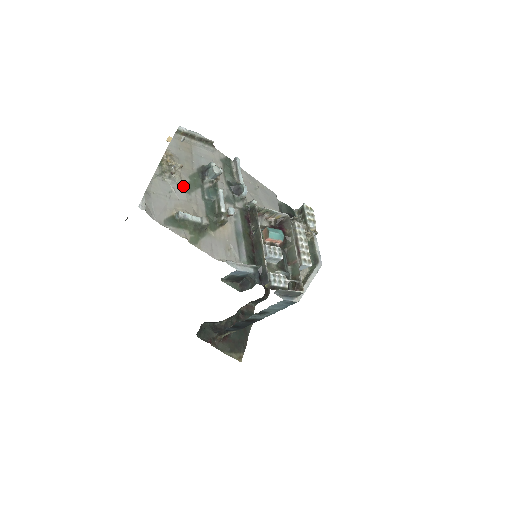
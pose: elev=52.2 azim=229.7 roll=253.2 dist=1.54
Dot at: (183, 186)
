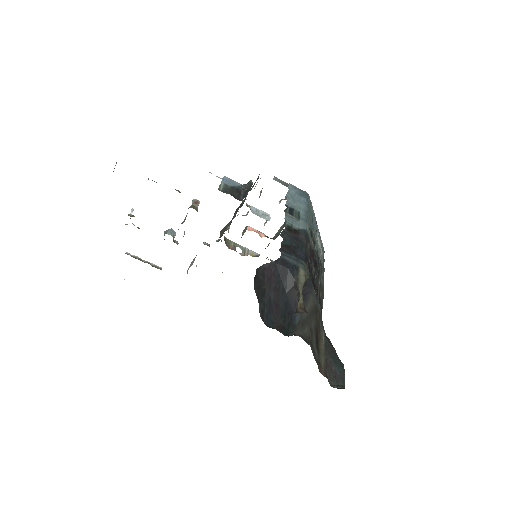
Dot at: occluded
